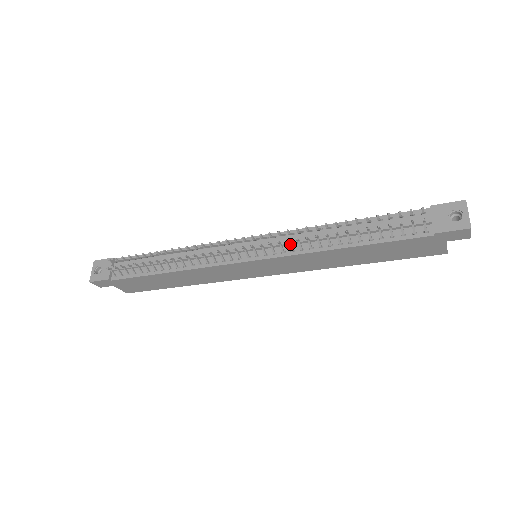
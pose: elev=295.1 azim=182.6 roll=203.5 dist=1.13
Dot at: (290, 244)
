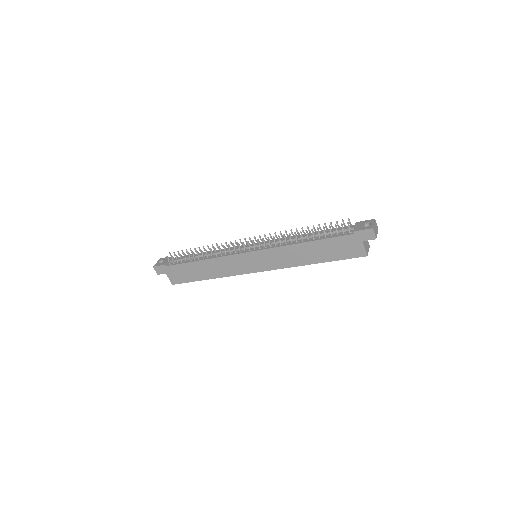
Dot at: (275, 240)
